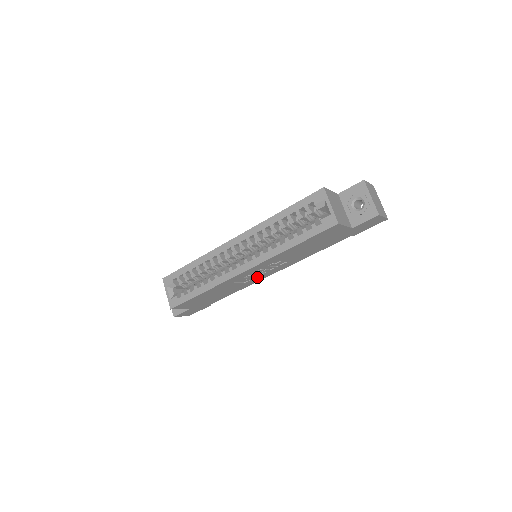
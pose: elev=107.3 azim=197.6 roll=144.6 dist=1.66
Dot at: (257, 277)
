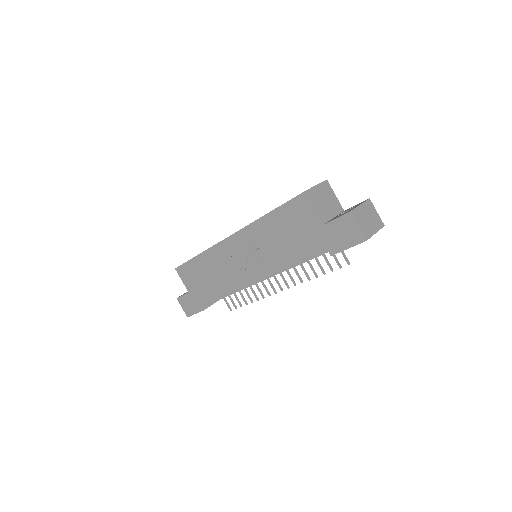
Dot at: (242, 273)
